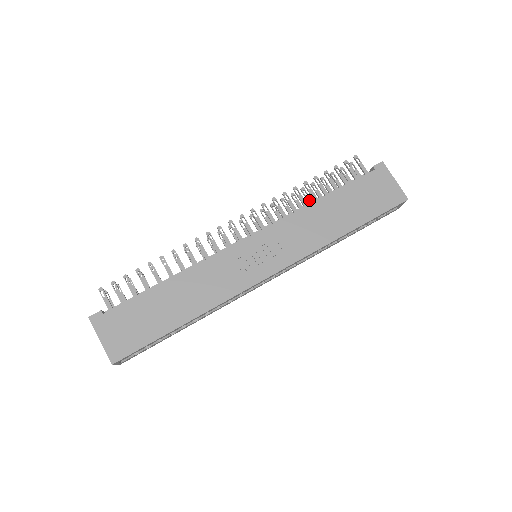
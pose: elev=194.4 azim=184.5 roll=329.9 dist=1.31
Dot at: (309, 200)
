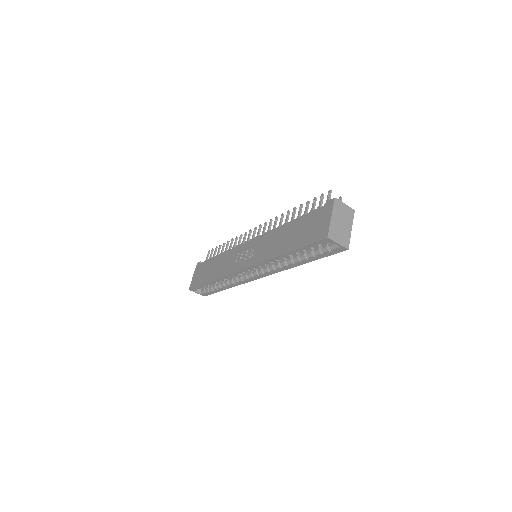
Dot at: occluded
